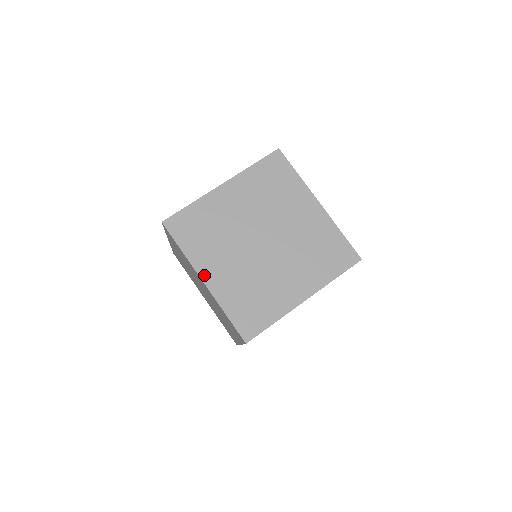
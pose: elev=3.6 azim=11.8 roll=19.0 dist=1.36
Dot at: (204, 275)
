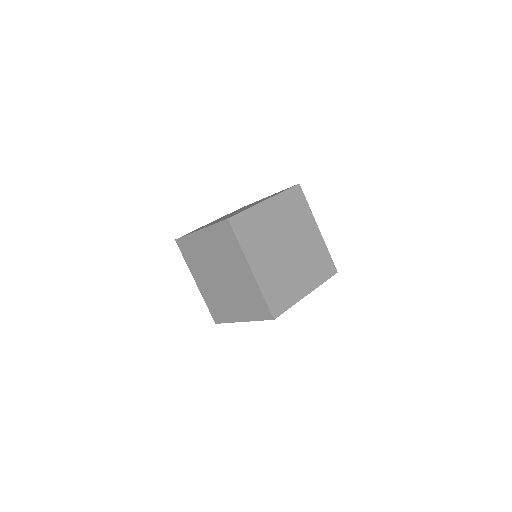
Dot at: (196, 279)
